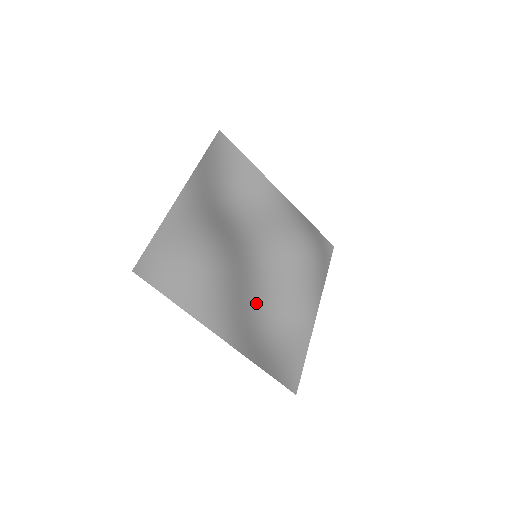
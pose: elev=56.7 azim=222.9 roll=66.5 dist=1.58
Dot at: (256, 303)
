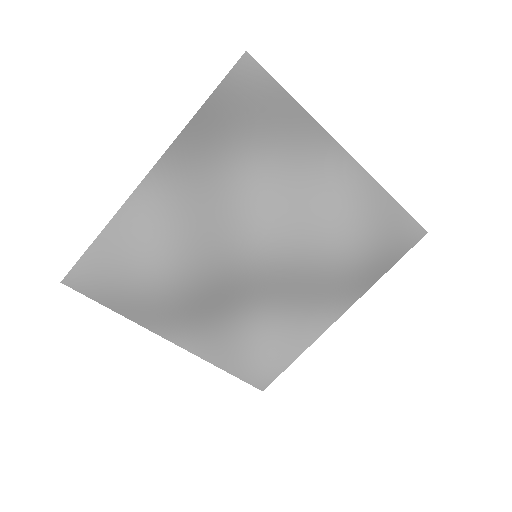
Dot at: (247, 299)
